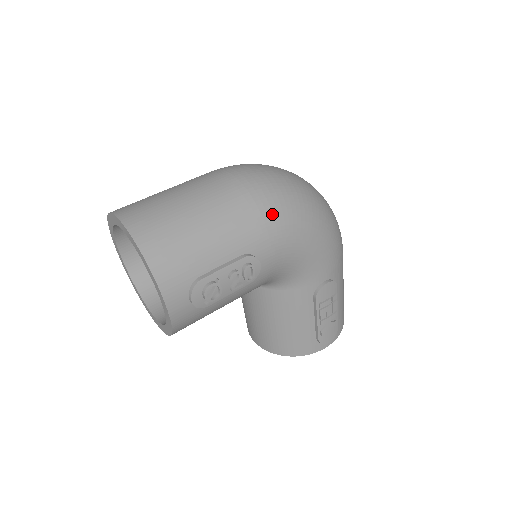
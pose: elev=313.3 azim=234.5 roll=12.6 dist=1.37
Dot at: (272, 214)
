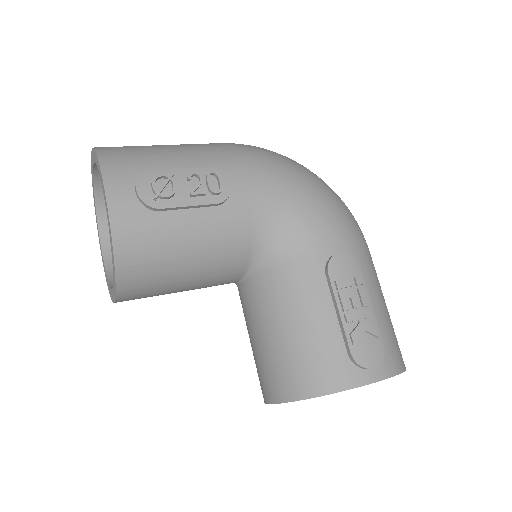
Dot at: (249, 151)
